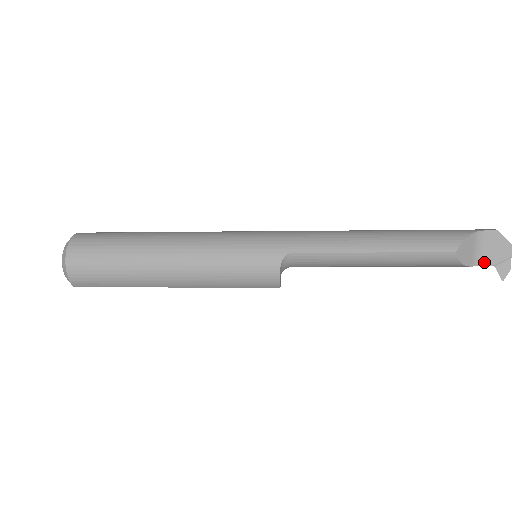
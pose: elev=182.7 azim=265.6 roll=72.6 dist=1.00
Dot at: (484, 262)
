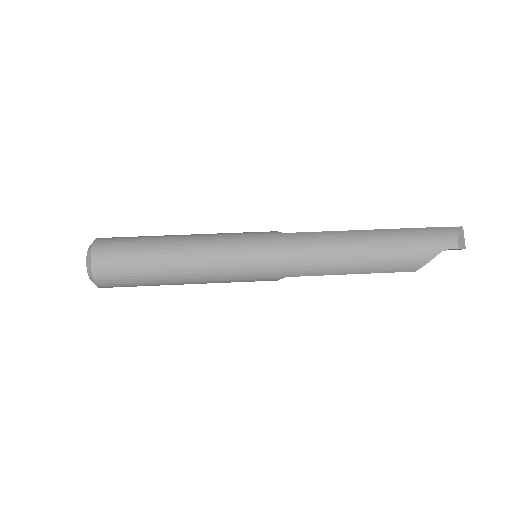
Dot at: occluded
